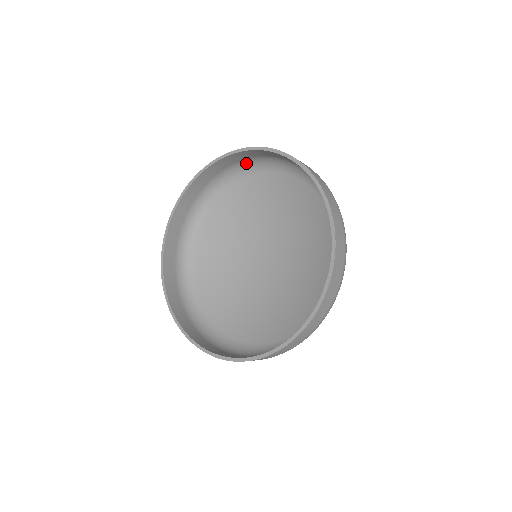
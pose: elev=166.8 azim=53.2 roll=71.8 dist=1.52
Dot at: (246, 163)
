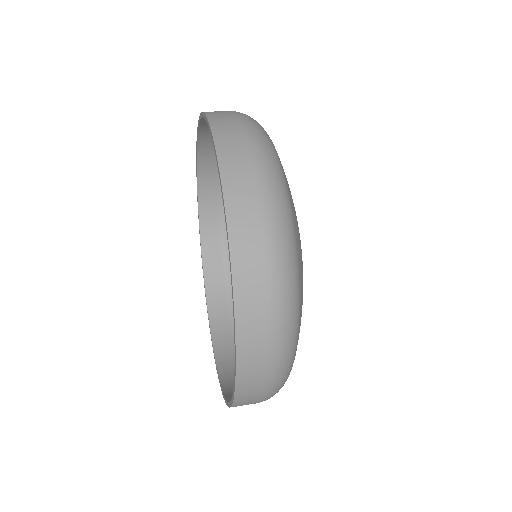
Dot at: occluded
